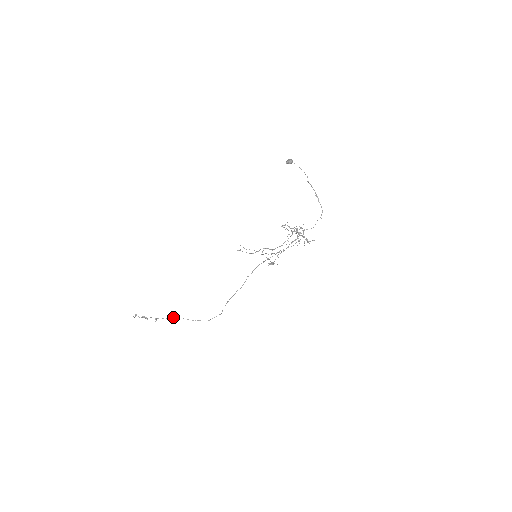
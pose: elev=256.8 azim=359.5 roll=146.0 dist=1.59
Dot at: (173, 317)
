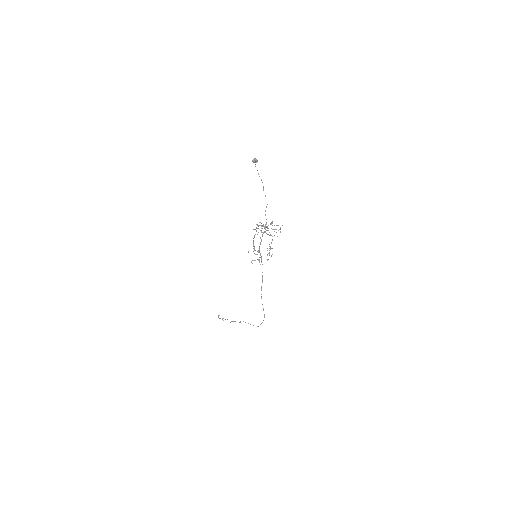
Dot at: occluded
